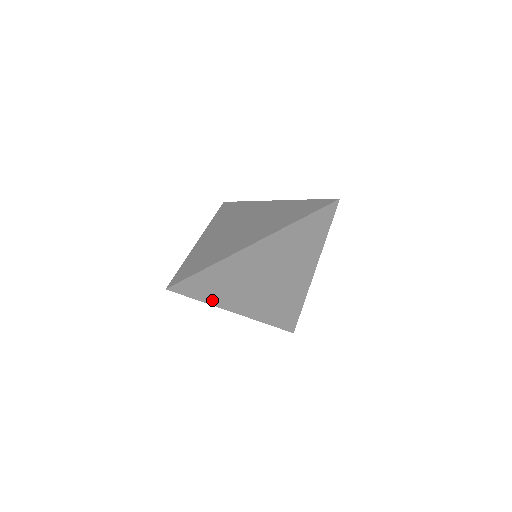
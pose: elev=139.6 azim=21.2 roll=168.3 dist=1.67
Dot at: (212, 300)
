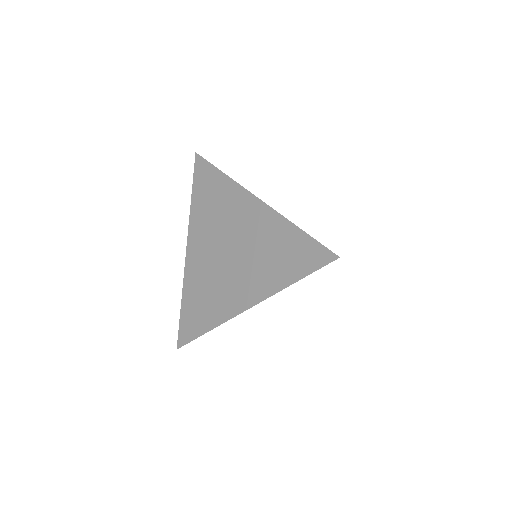
Dot at: (195, 207)
